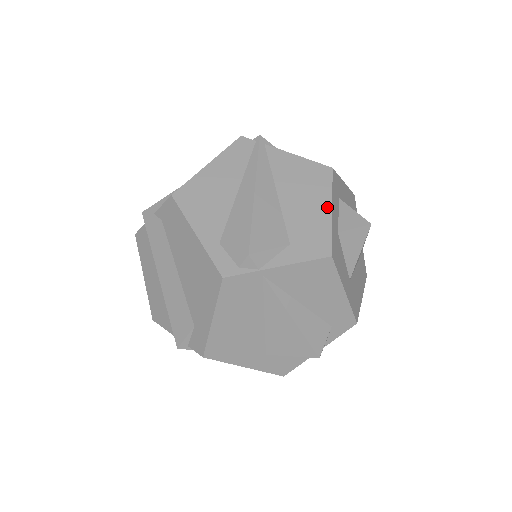
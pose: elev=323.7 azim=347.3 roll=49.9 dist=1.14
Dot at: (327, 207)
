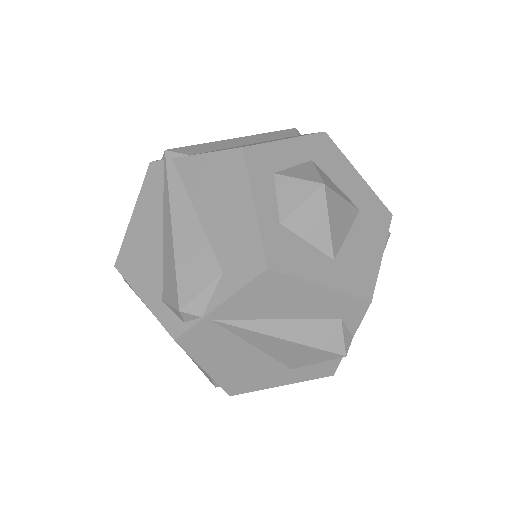
Dot at: (248, 205)
